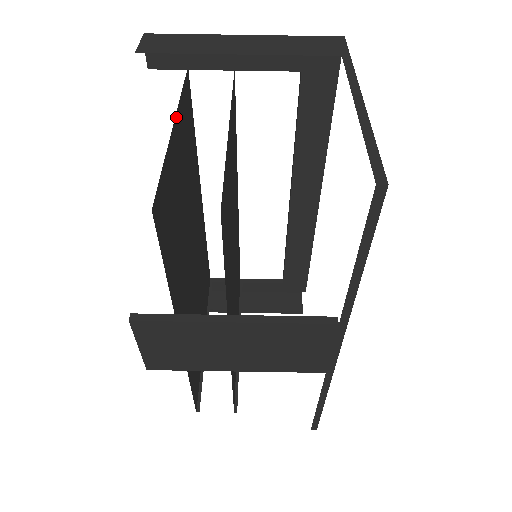
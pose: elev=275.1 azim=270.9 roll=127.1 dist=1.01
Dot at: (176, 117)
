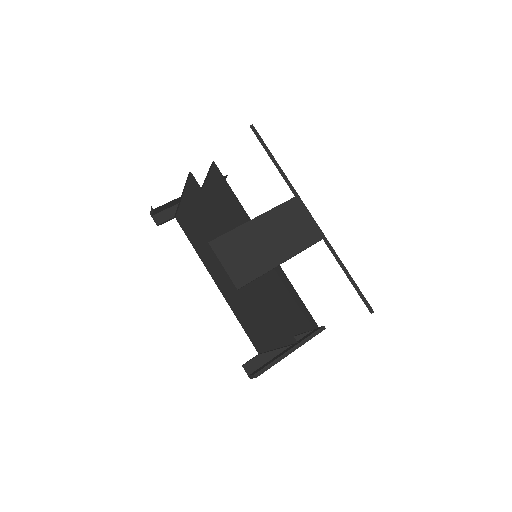
Dot at: occluded
